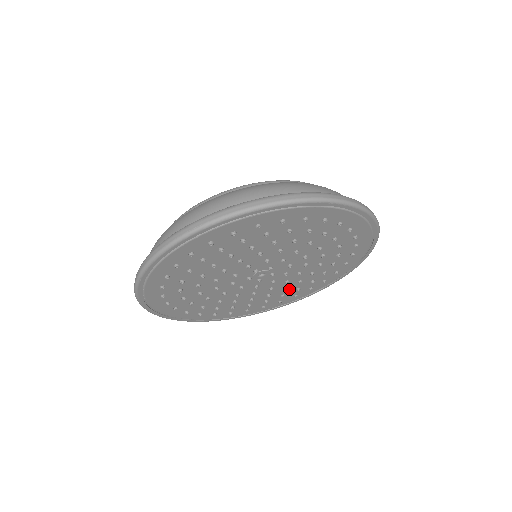
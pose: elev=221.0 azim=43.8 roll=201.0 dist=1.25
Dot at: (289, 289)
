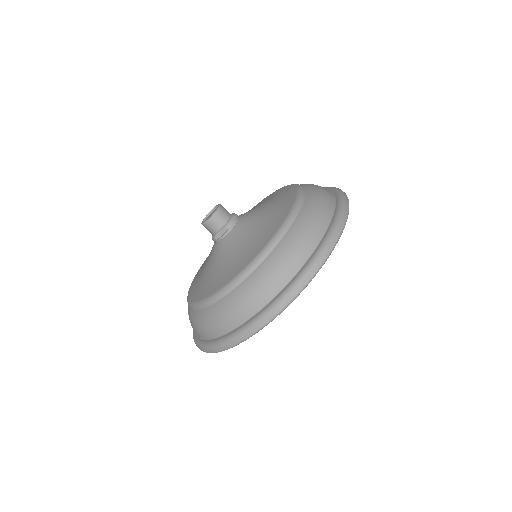
Dot at: occluded
